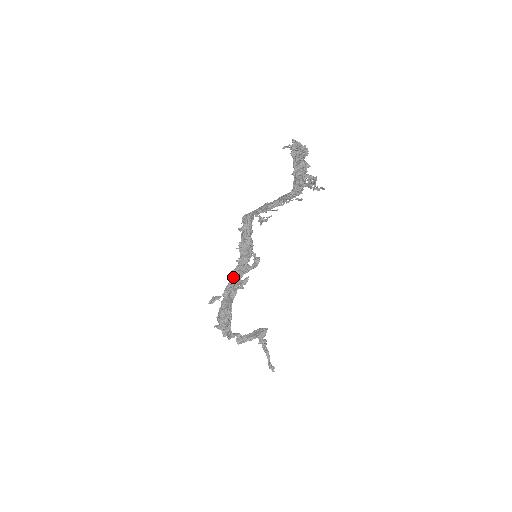
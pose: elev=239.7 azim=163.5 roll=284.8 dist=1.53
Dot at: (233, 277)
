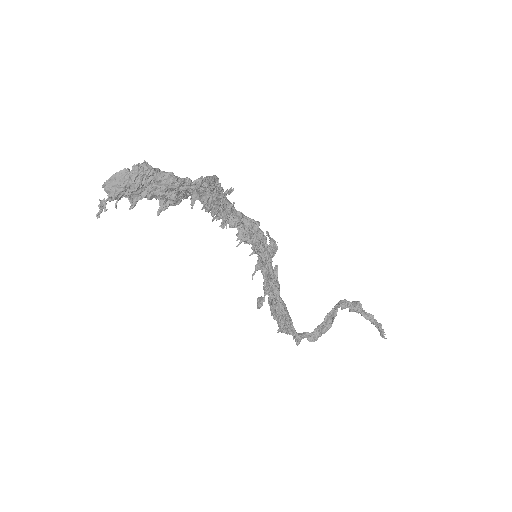
Dot at: (263, 269)
